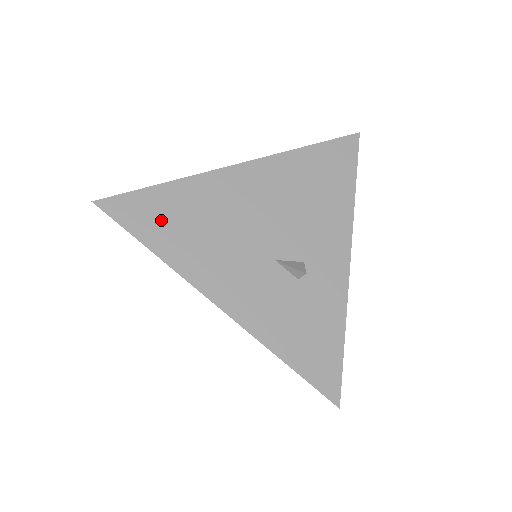
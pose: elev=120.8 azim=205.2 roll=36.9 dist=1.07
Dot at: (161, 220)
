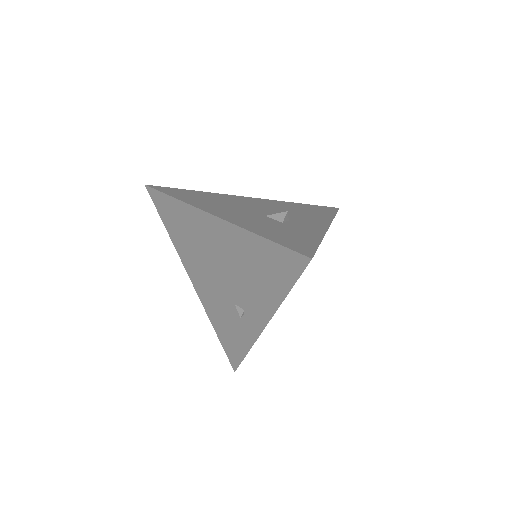
Dot at: (186, 195)
